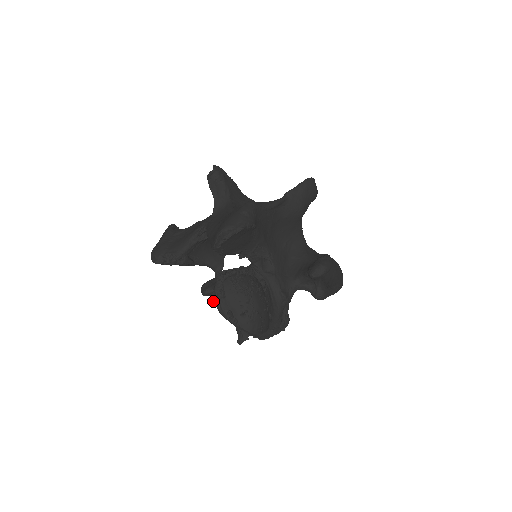
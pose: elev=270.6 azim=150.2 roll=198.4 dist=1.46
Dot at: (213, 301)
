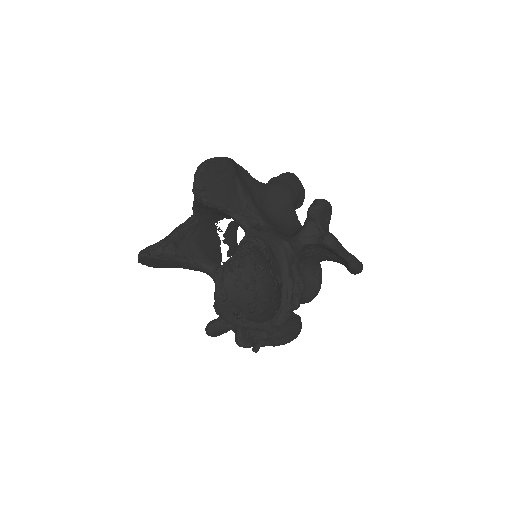
Dot at: (216, 312)
